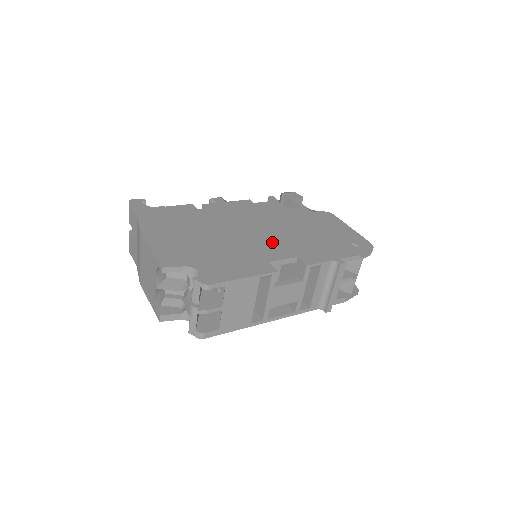
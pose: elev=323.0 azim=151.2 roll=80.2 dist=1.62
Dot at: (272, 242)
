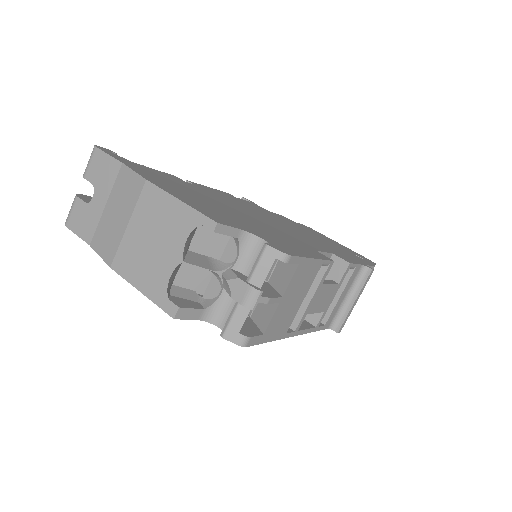
Dot at: (296, 234)
